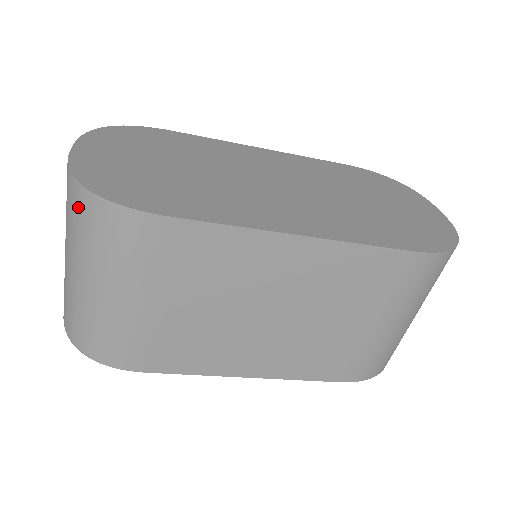
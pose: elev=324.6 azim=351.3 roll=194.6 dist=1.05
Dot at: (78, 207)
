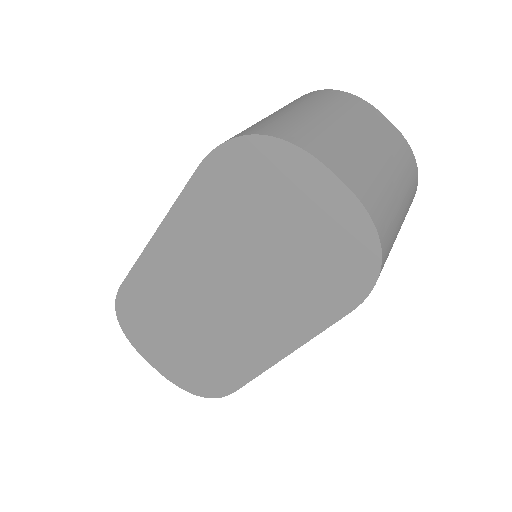
Dot at: occluded
